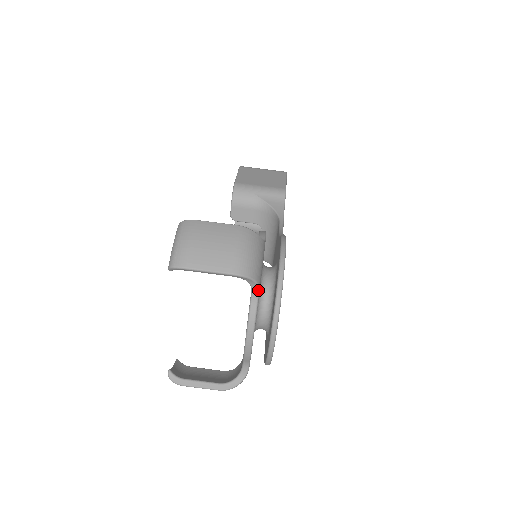
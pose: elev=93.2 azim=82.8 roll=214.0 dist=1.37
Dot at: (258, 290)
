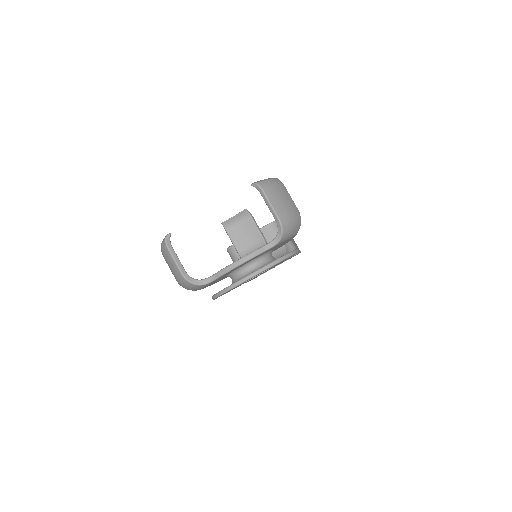
Dot at: (275, 245)
